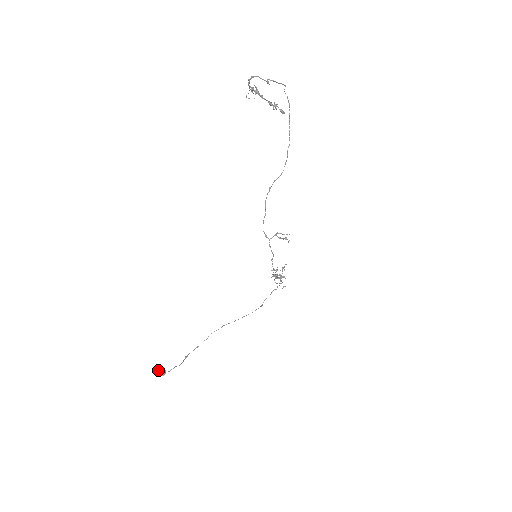
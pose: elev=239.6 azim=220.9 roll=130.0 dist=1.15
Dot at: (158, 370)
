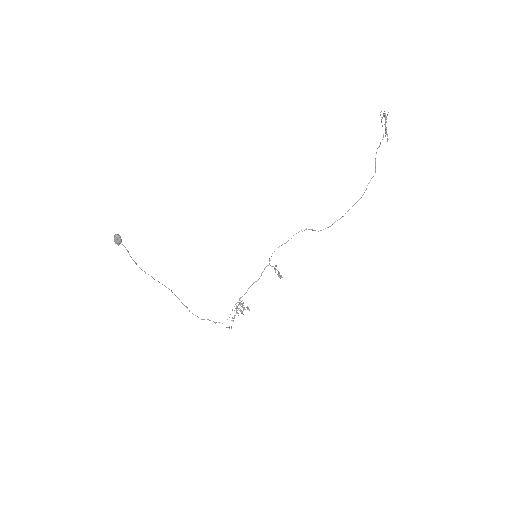
Dot at: (119, 235)
